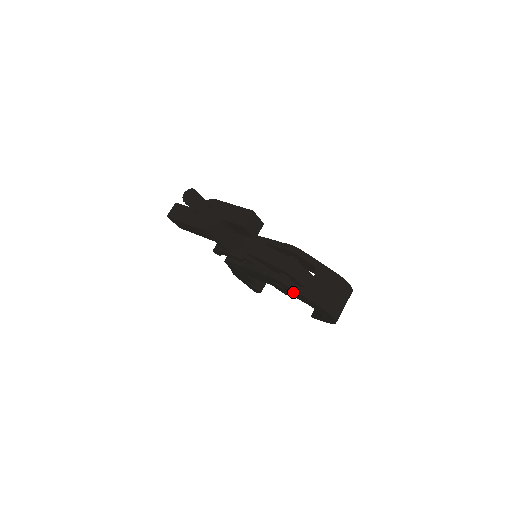
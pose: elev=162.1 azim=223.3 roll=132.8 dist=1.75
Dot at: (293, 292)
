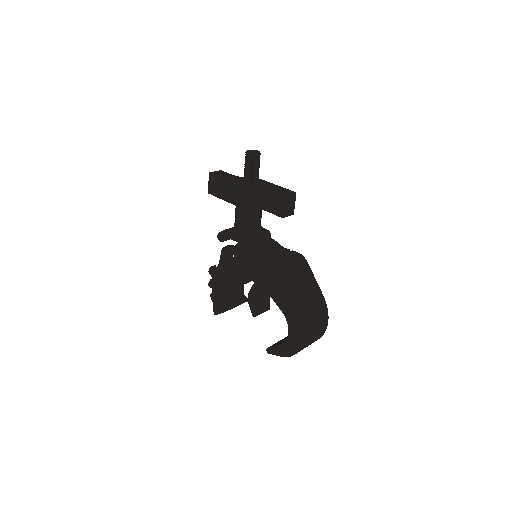
Dot at: (282, 290)
